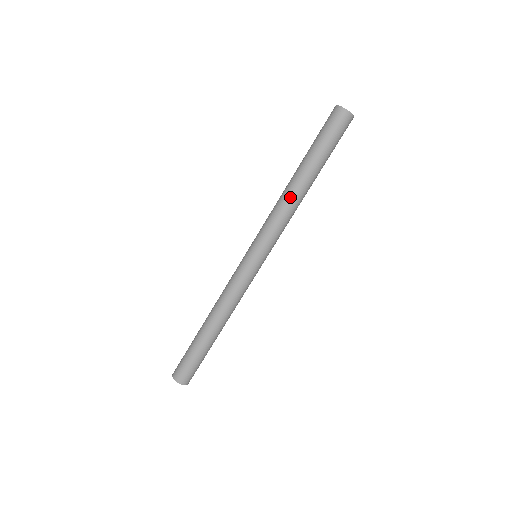
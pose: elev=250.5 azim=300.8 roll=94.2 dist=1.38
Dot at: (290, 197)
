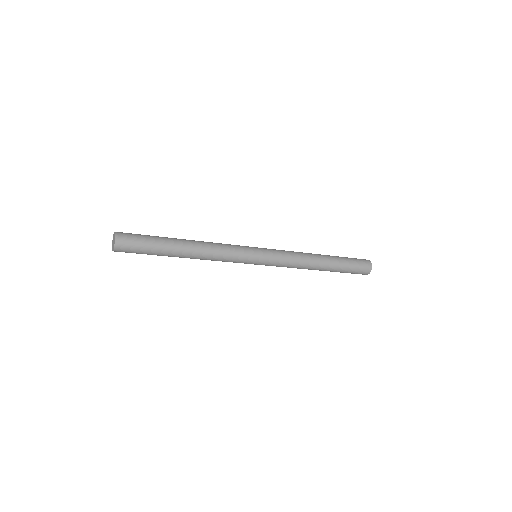
Dot at: (310, 257)
